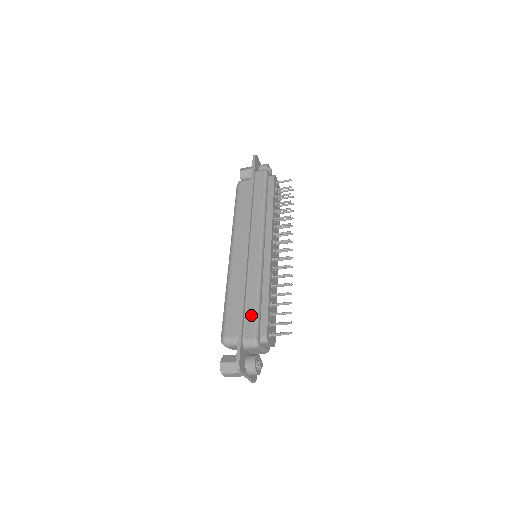
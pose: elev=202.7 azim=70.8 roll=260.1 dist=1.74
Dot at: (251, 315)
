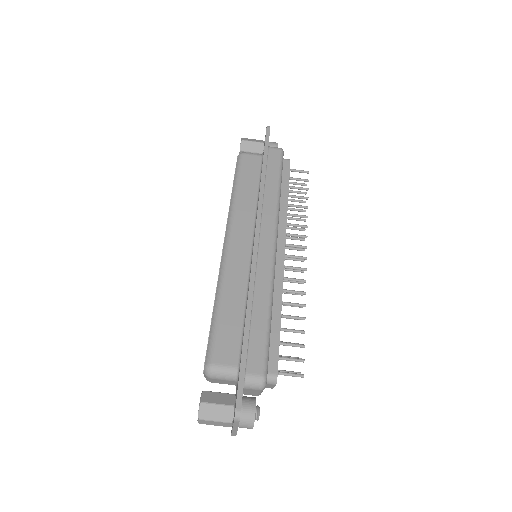
Dot at: (259, 339)
